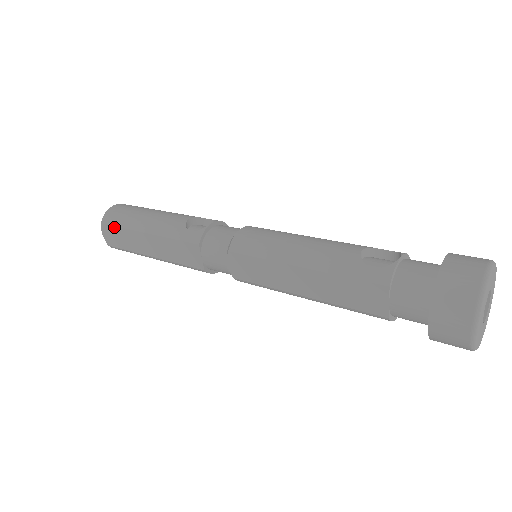
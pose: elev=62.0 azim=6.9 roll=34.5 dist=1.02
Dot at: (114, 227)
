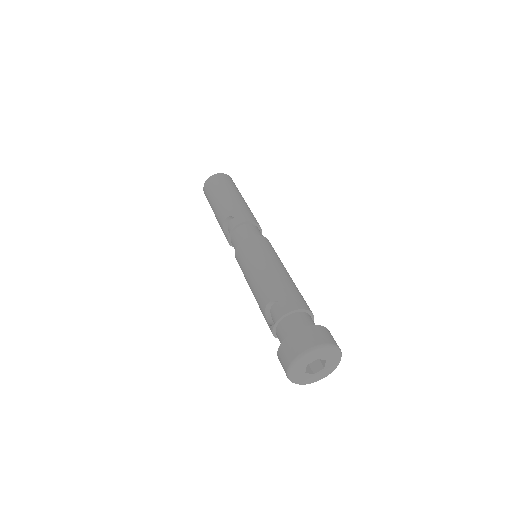
Dot at: occluded
